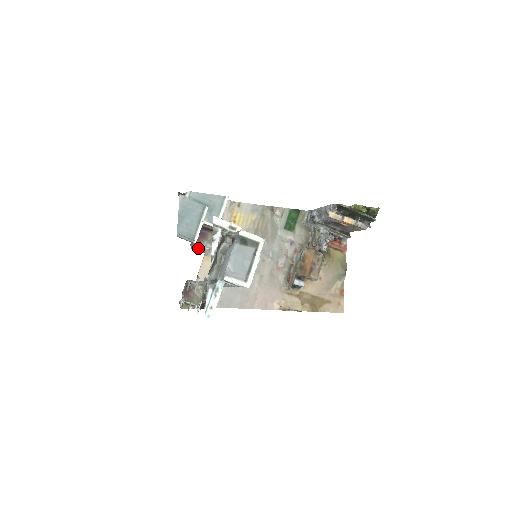
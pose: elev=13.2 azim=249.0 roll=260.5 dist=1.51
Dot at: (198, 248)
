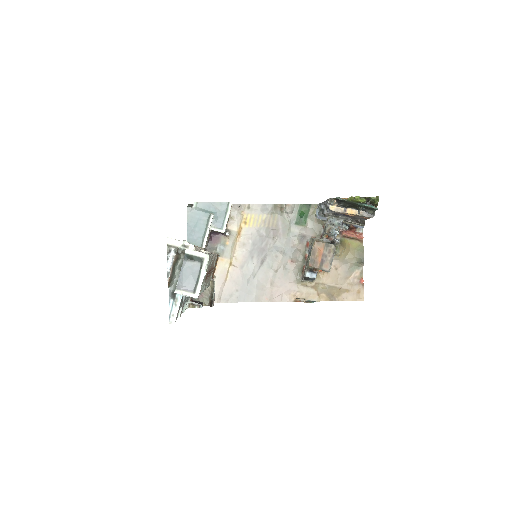
Dot at: (213, 251)
